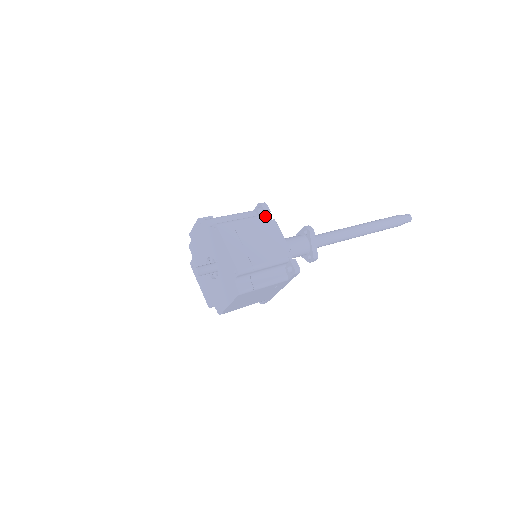
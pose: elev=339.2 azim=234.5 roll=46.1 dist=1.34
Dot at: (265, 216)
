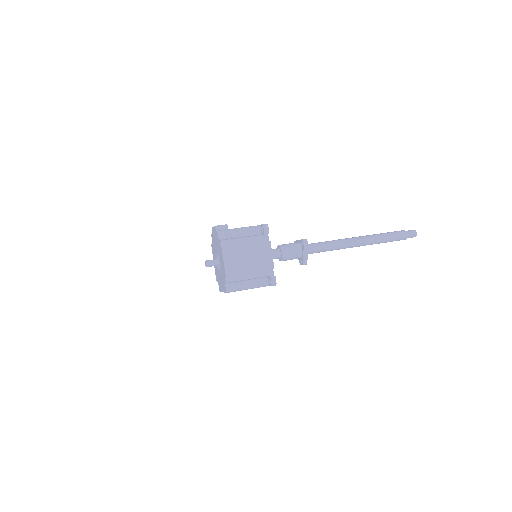
Dot at: (263, 237)
